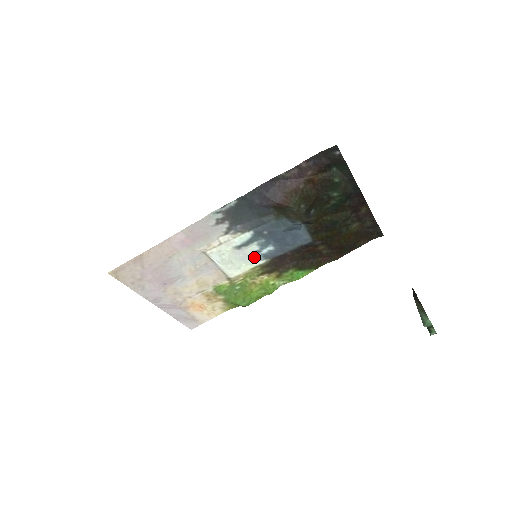
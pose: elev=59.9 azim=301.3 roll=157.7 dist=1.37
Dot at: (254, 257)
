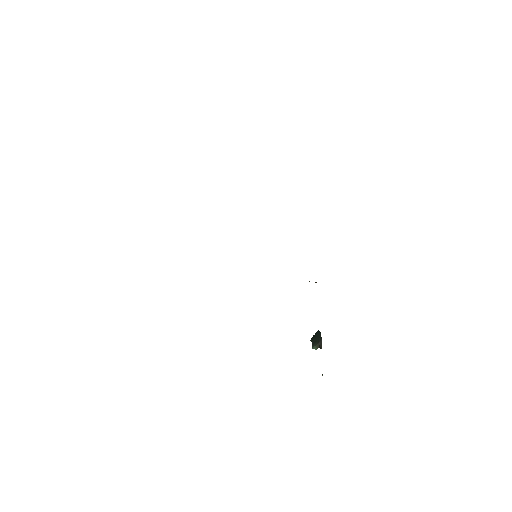
Dot at: occluded
